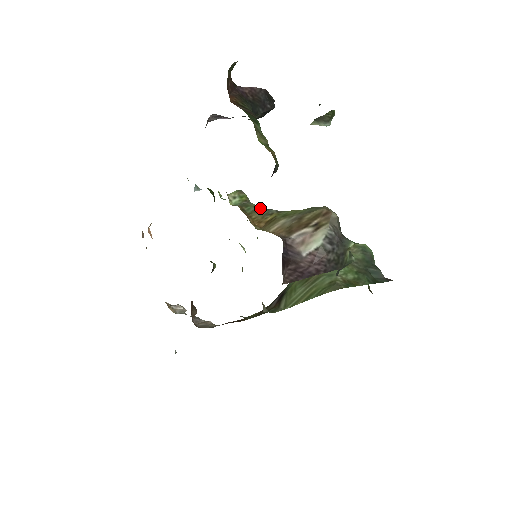
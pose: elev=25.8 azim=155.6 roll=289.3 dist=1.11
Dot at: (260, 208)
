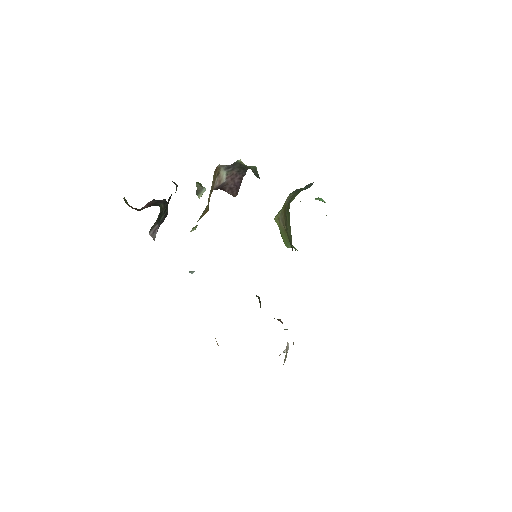
Dot at: (202, 213)
